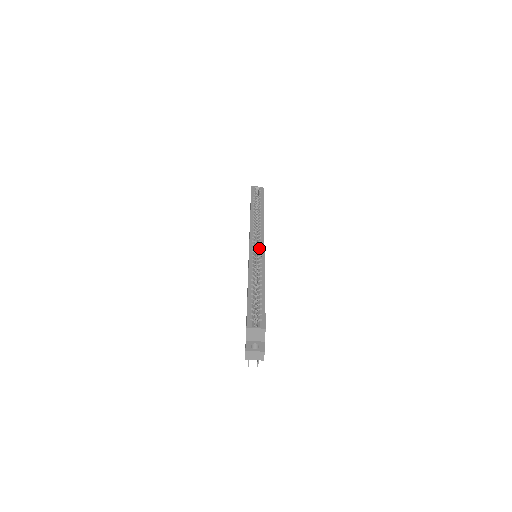
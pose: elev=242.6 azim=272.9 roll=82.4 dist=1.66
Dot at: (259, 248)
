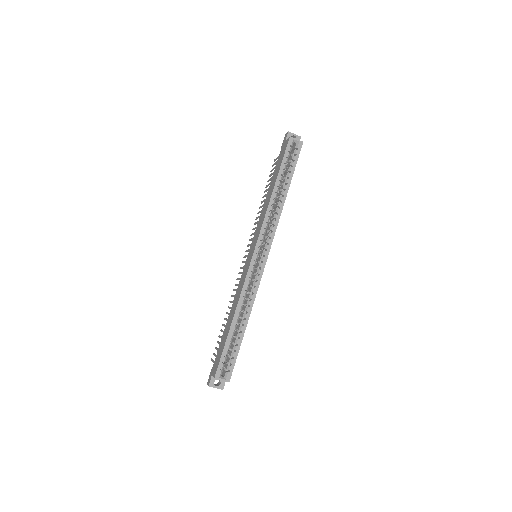
Dot at: (259, 267)
